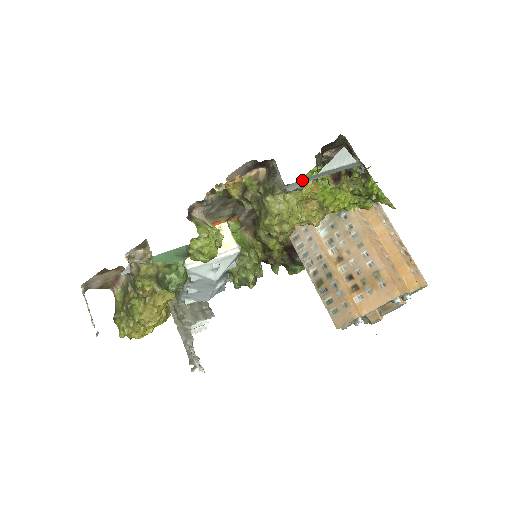
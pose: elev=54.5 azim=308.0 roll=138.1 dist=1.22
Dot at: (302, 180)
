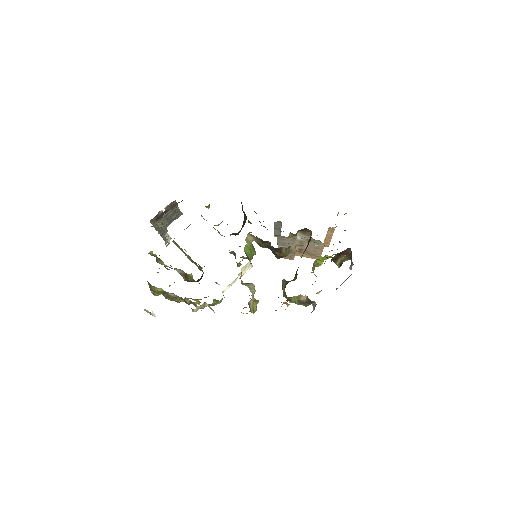
Dot at: occluded
